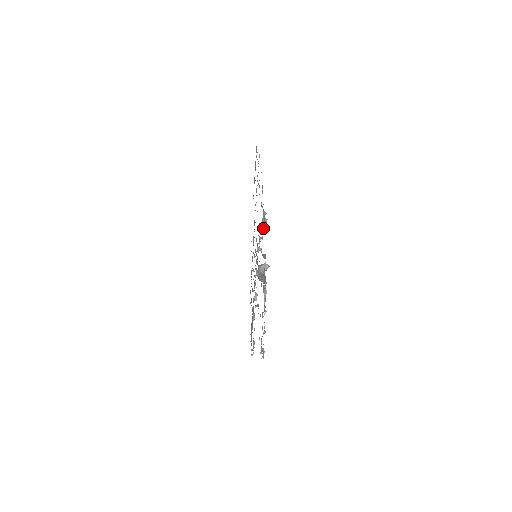
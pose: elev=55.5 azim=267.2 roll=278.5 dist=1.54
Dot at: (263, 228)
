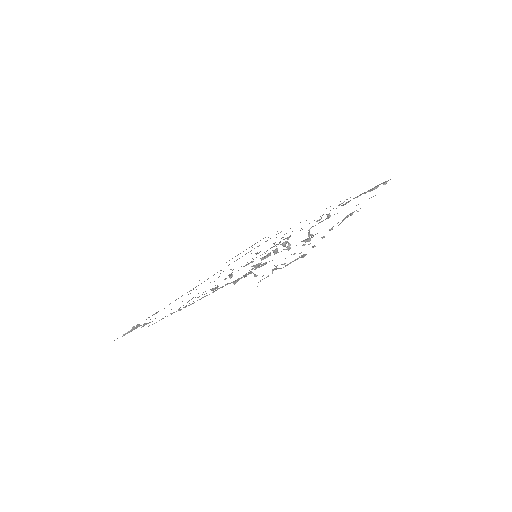
Dot at: (378, 186)
